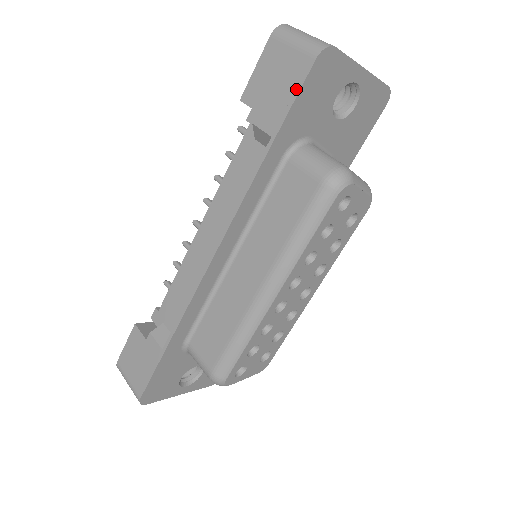
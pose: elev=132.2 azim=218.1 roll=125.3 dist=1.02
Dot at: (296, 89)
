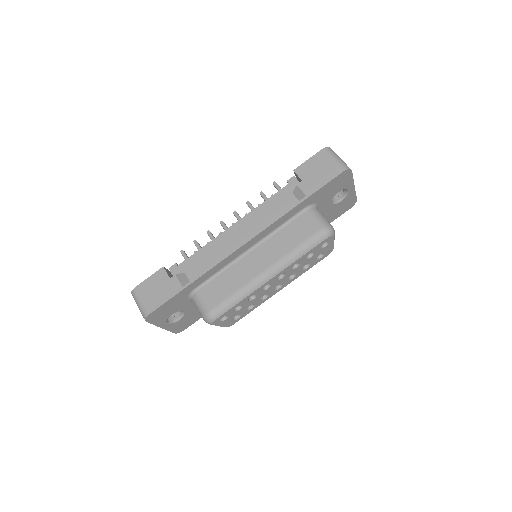
Dot at: (328, 180)
